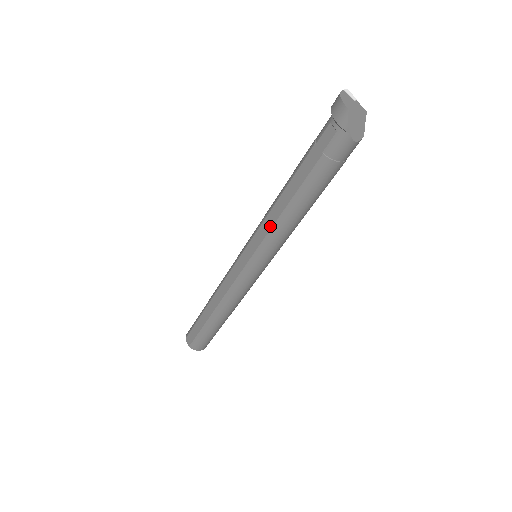
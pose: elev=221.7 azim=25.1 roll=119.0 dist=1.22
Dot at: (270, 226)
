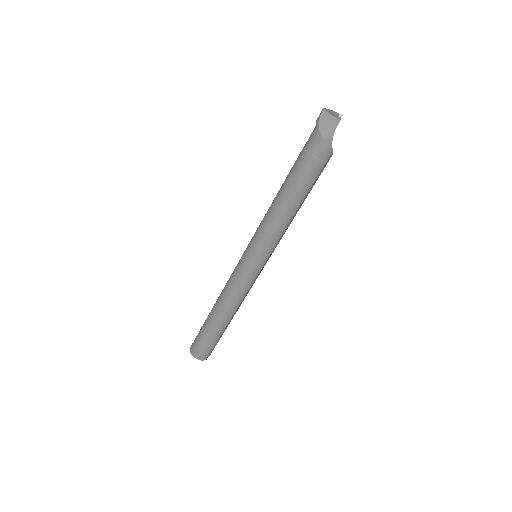
Dot at: (265, 215)
